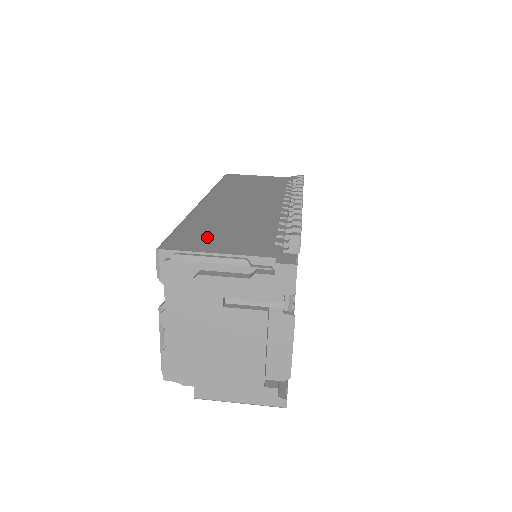
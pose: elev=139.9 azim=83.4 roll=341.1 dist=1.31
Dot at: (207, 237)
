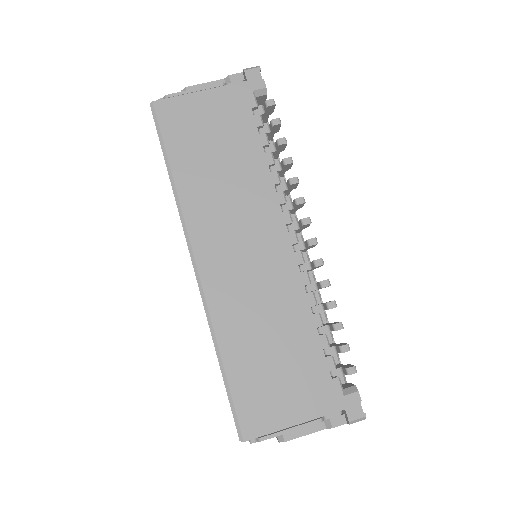
Dot at: (267, 390)
